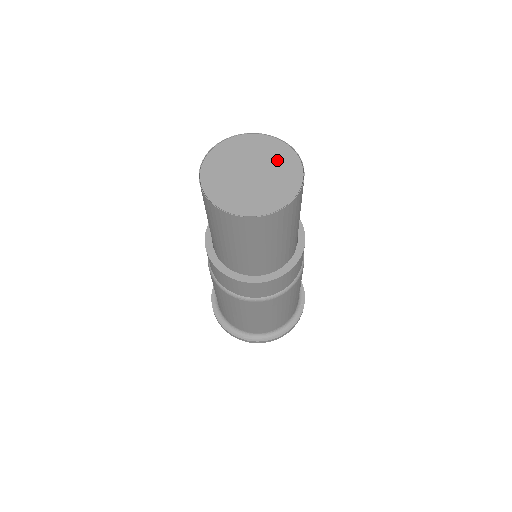
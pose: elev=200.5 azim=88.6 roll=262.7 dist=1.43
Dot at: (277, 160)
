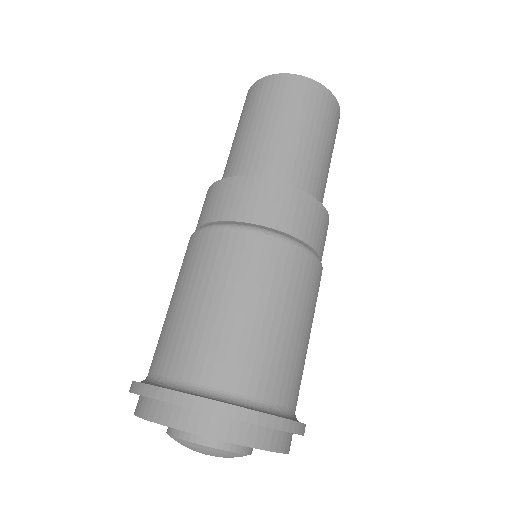
Dot at: occluded
